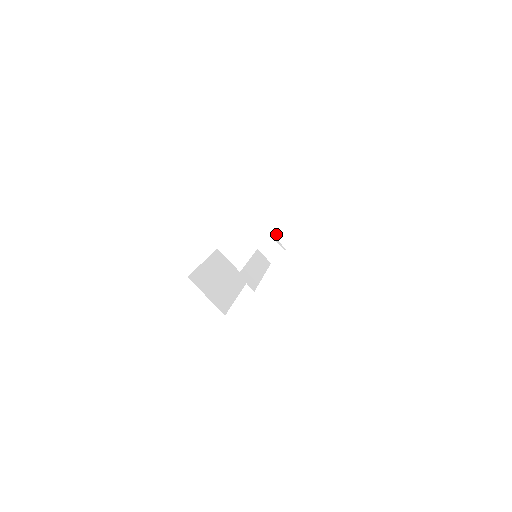
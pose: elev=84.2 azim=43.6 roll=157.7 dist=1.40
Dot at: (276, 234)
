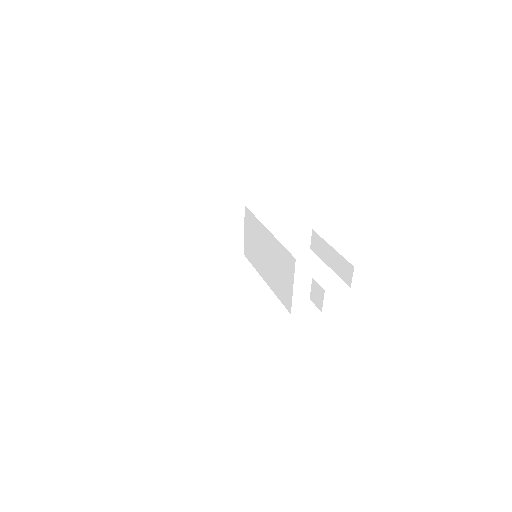
Dot at: occluded
